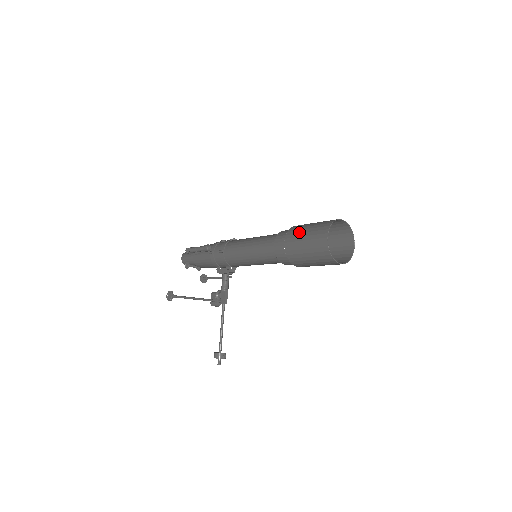
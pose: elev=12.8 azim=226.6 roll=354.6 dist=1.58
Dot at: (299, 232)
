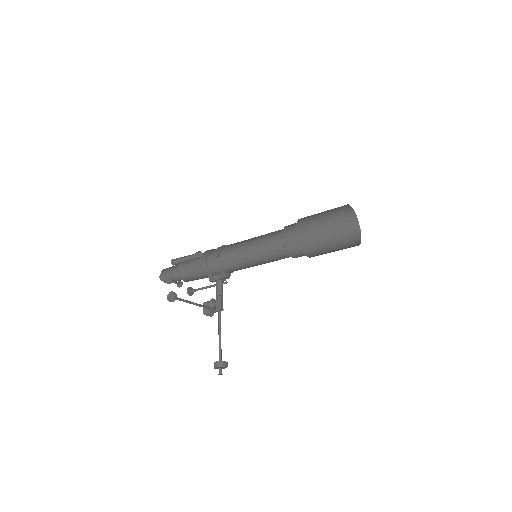
Dot at: (311, 219)
